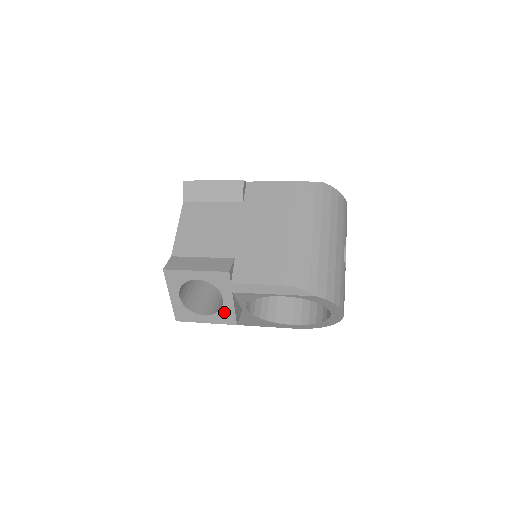
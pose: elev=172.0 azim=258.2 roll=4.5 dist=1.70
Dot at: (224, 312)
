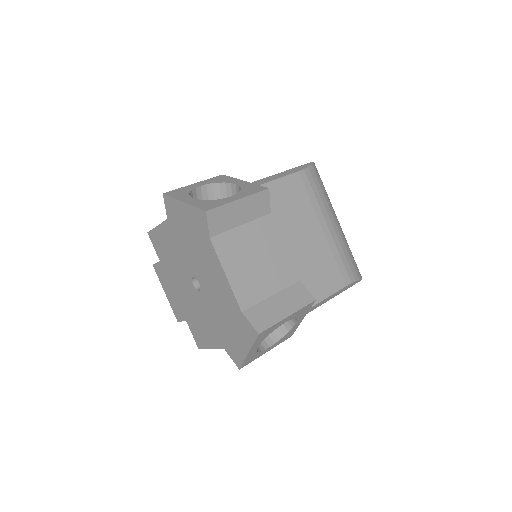
Dot at: (288, 333)
